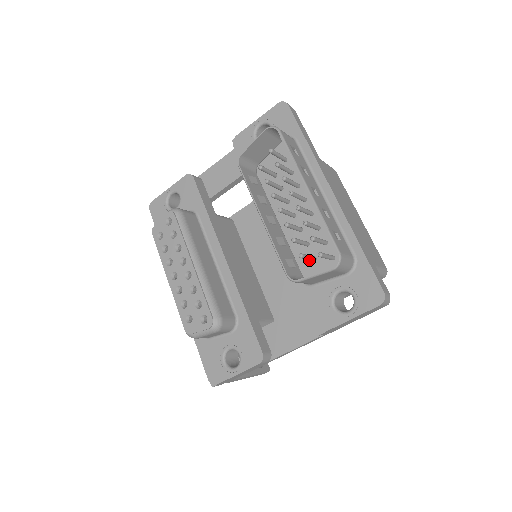
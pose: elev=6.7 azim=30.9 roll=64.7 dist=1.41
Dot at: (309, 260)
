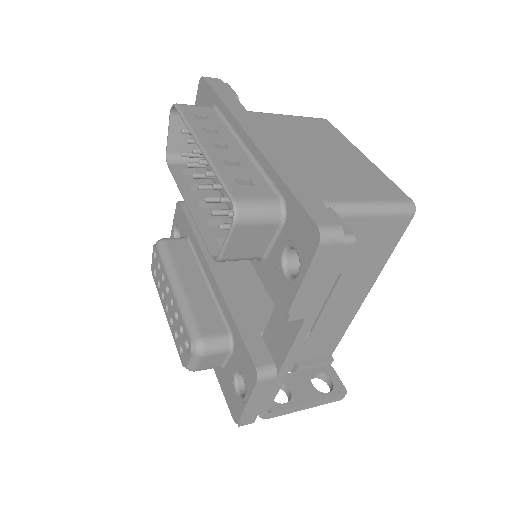
Dot at: occluded
